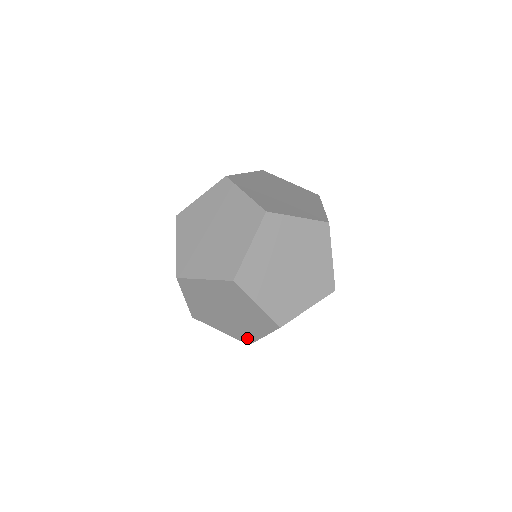
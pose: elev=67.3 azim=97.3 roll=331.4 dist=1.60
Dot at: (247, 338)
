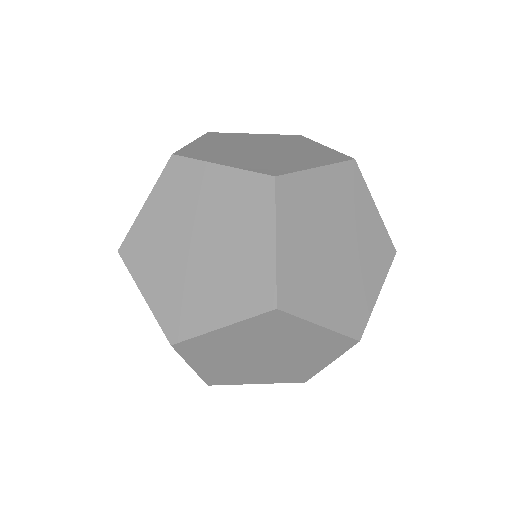
Dot at: (302, 375)
